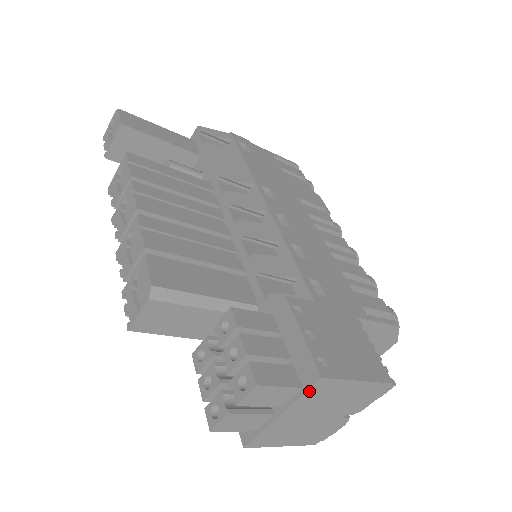
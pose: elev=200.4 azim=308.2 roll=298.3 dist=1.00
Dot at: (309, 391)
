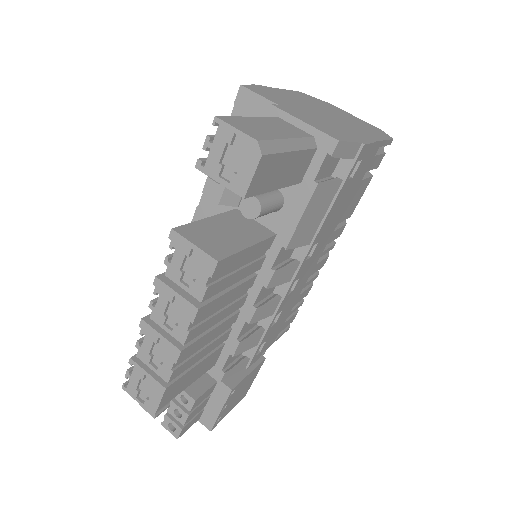
Dot at: (201, 421)
